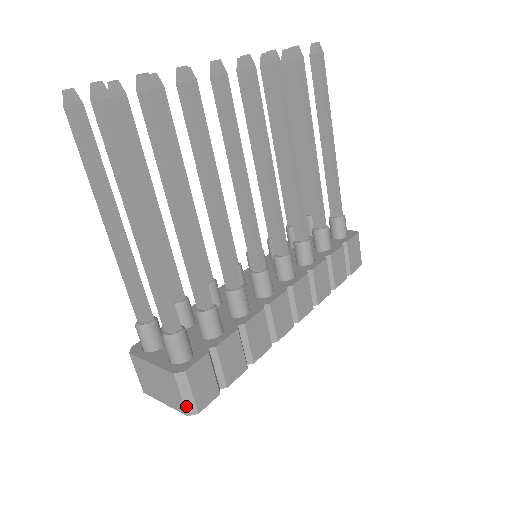
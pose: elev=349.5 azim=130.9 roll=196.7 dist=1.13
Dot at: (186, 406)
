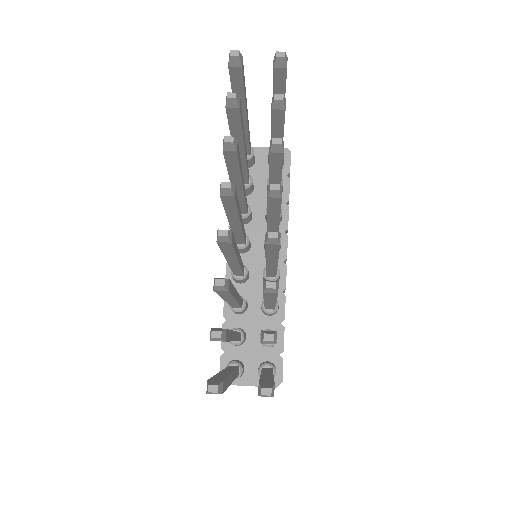
Dot at: occluded
